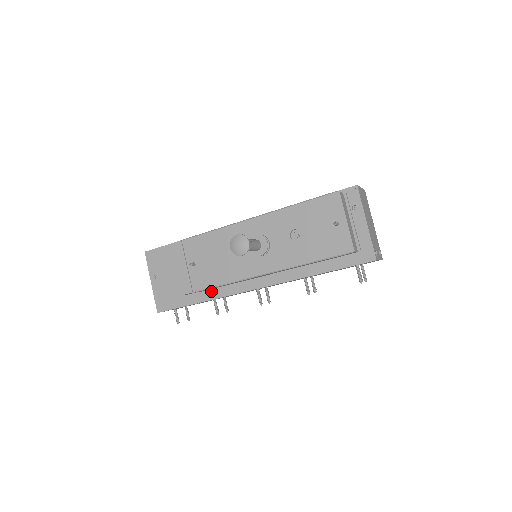
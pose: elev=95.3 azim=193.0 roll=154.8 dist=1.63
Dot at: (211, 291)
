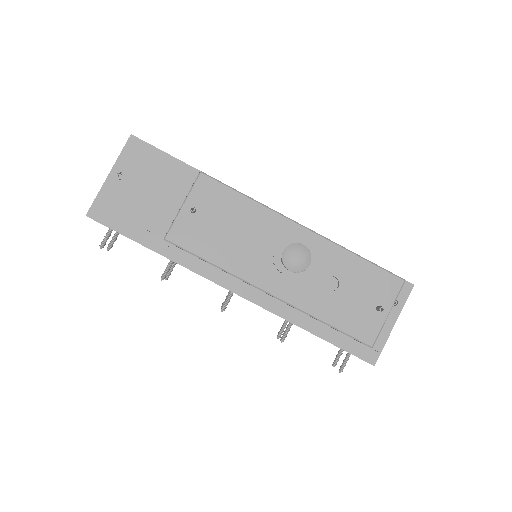
Dot at: (180, 251)
